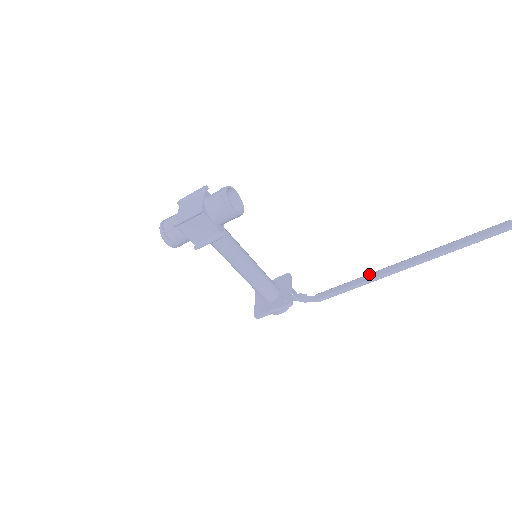
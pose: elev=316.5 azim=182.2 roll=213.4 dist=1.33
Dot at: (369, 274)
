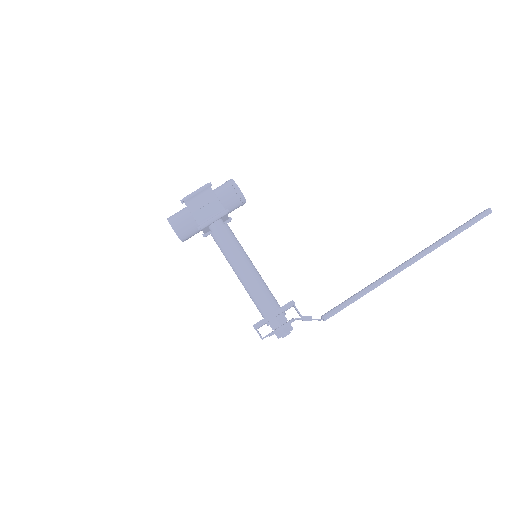
Dot at: (373, 282)
